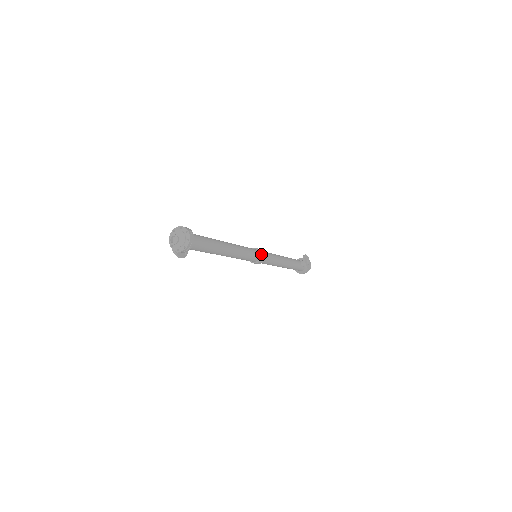
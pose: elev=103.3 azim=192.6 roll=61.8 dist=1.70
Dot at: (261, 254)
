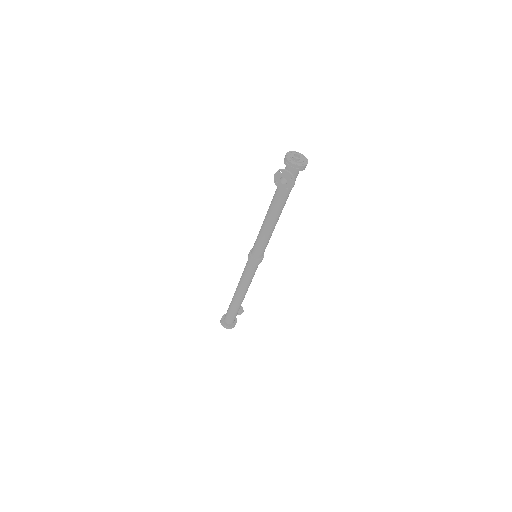
Dot at: occluded
